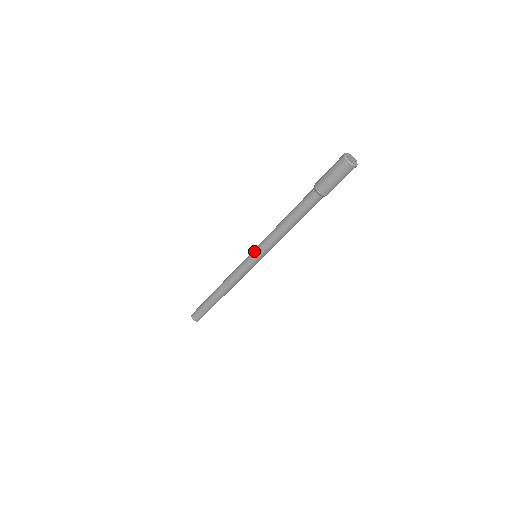
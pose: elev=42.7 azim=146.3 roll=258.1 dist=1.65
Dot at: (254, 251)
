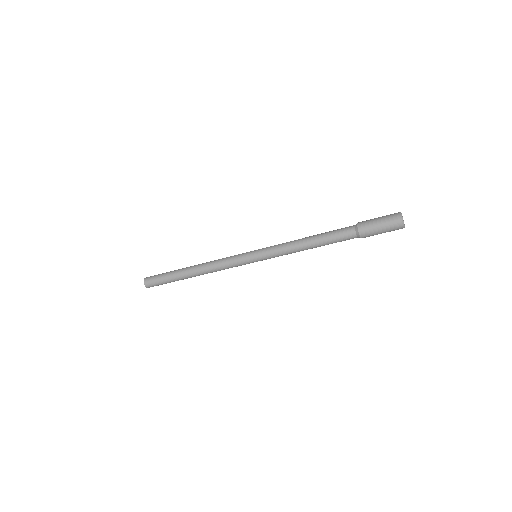
Dot at: (259, 252)
